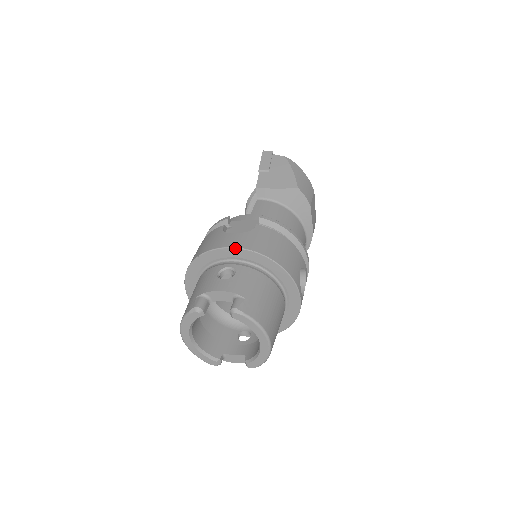
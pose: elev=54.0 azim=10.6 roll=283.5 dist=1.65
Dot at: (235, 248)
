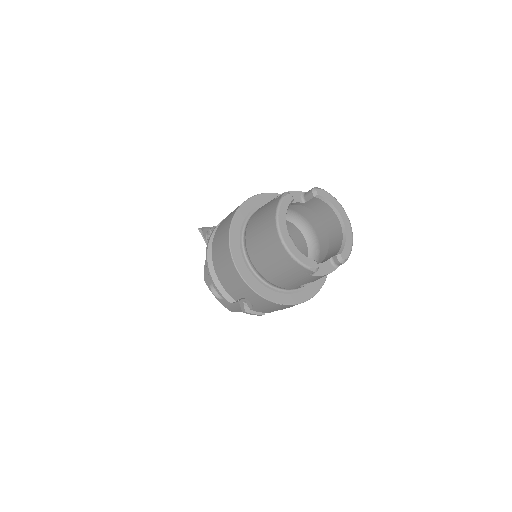
Dot at: (268, 193)
